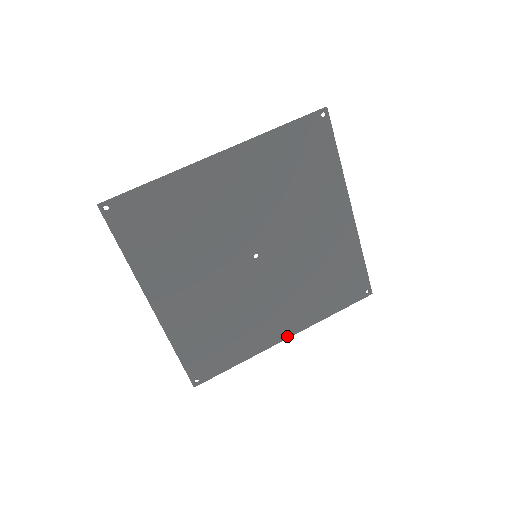
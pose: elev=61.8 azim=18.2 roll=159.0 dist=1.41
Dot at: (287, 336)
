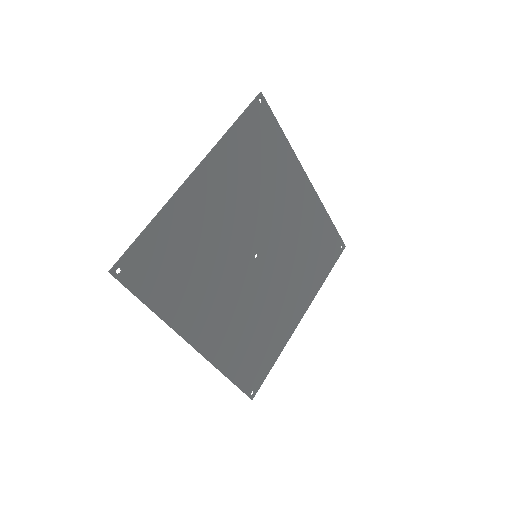
Dot at: (196, 345)
